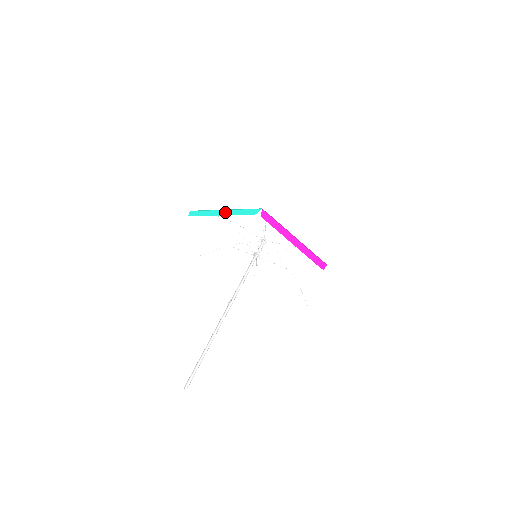
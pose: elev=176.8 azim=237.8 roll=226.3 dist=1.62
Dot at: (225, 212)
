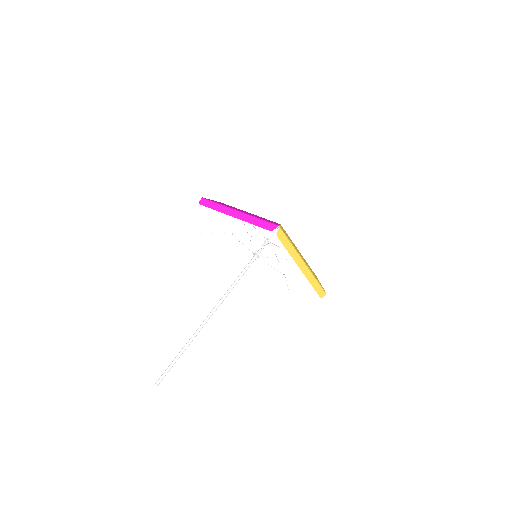
Dot at: occluded
